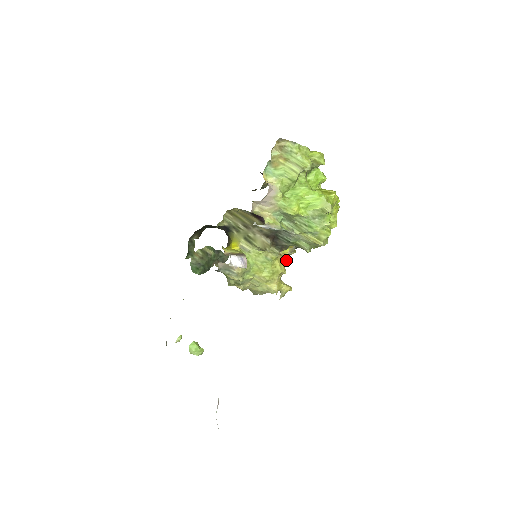
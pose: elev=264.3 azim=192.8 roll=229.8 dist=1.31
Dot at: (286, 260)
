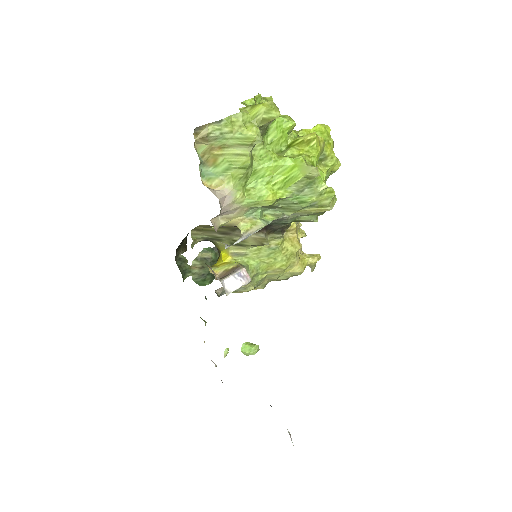
Dot at: (297, 229)
